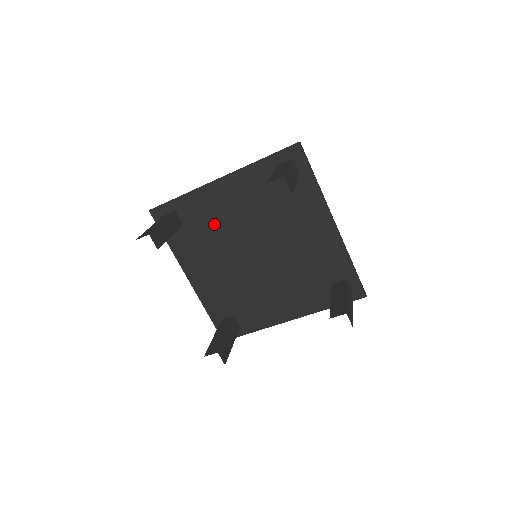
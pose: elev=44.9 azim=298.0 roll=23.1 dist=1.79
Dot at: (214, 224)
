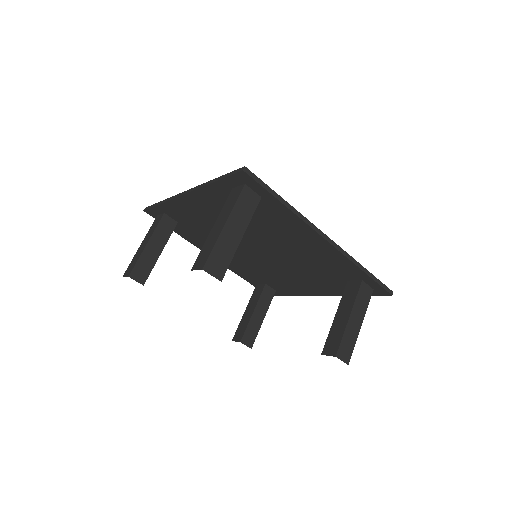
Dot at: (204, 226)
